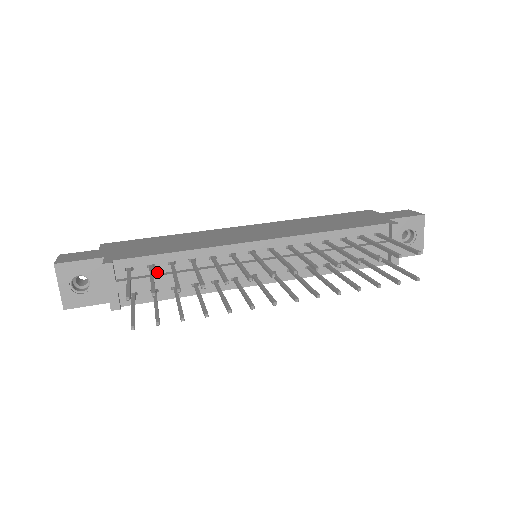
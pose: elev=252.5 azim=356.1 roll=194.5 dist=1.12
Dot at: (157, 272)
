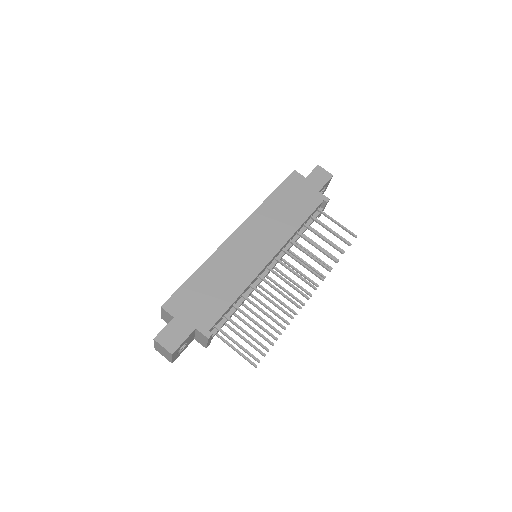
Dot at: (226, 314)
